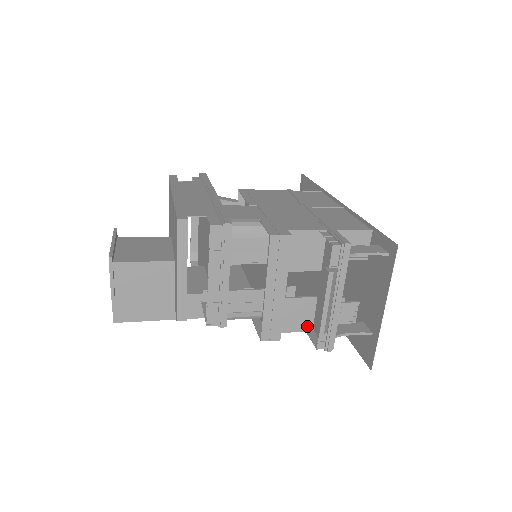
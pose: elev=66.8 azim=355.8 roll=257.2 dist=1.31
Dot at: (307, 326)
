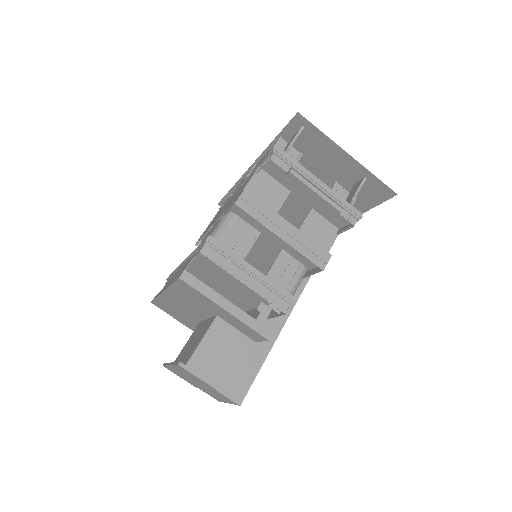
Dot at: (333, 232)
